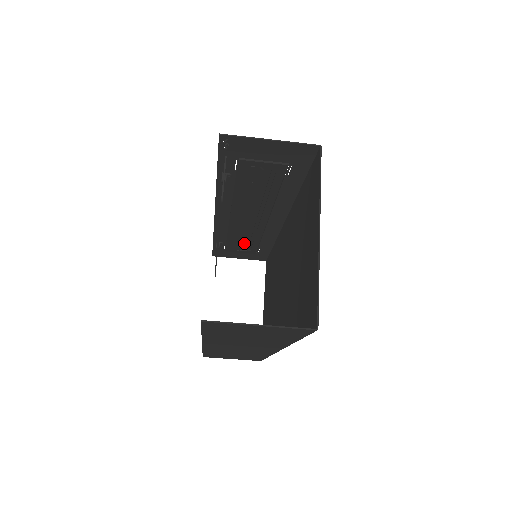
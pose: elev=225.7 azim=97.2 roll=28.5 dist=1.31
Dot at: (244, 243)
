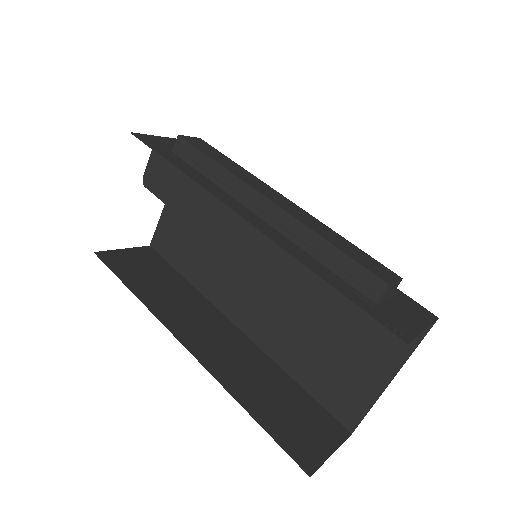
Dot at: occluded
